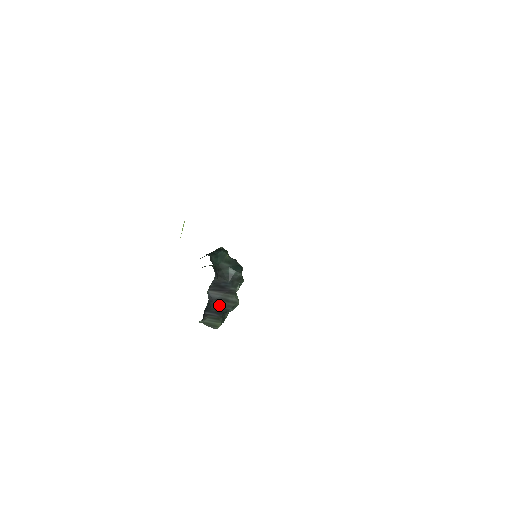
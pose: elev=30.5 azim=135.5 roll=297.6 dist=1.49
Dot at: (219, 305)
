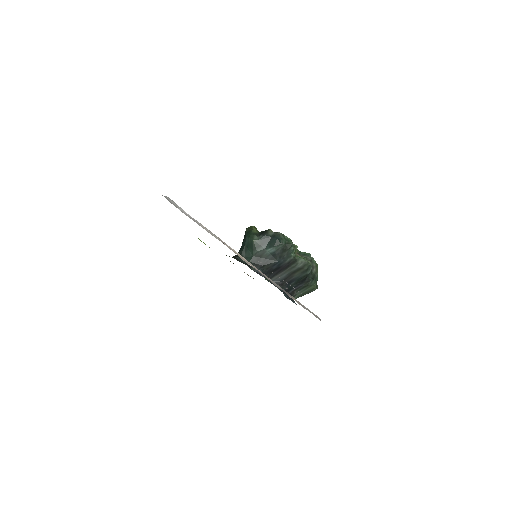
Dot at: (293, 280)
